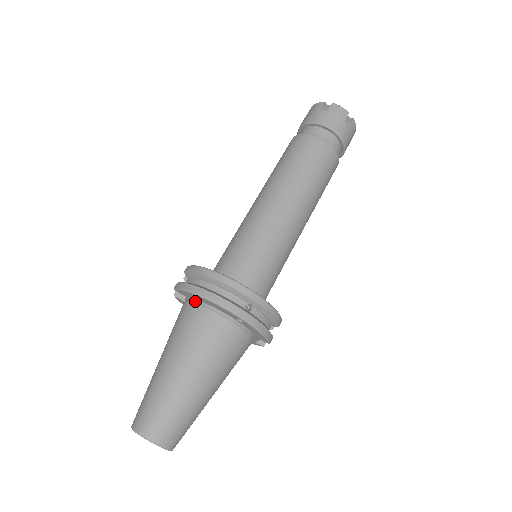
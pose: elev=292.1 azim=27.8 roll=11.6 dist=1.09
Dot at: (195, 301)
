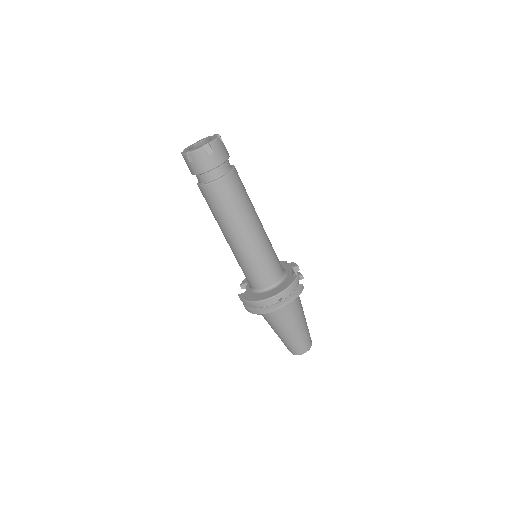
Dot at: occluded
